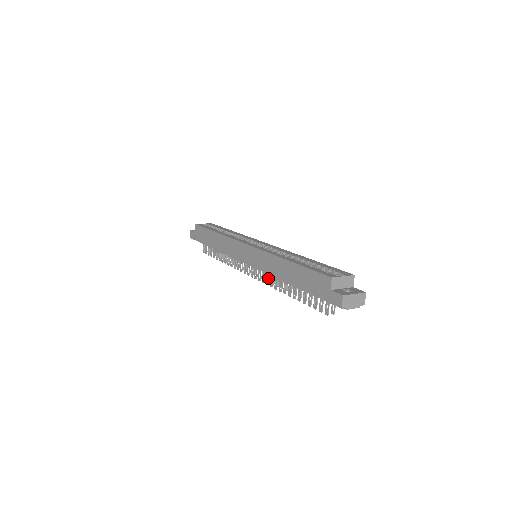
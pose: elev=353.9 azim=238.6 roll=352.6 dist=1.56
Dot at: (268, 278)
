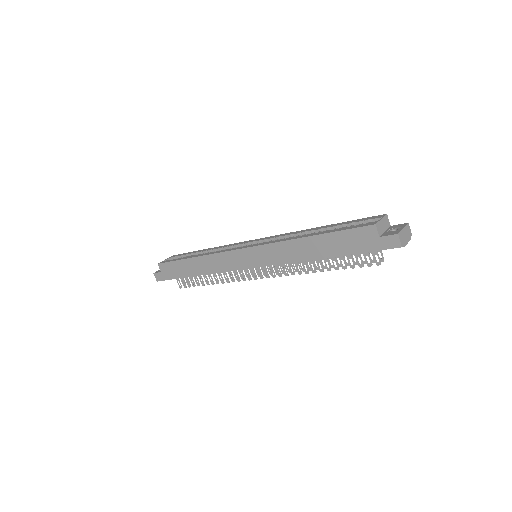
Dot at: occluded
